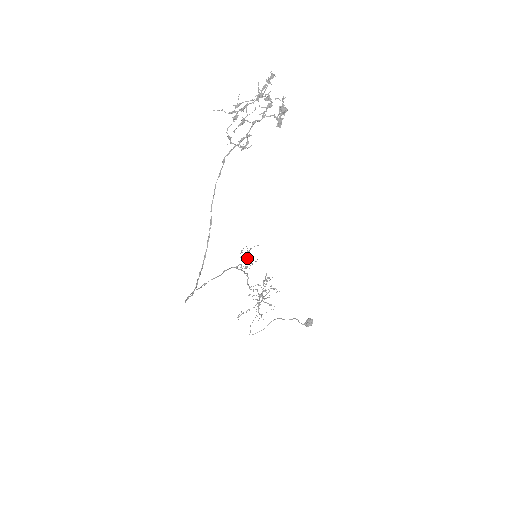
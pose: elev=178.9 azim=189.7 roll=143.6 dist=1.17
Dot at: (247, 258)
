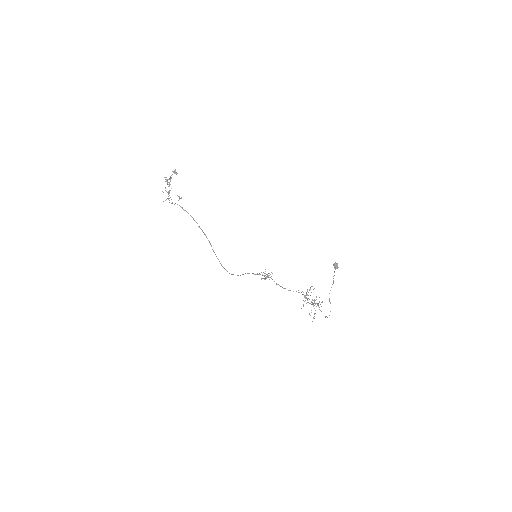
Dot at: (265, 277)
